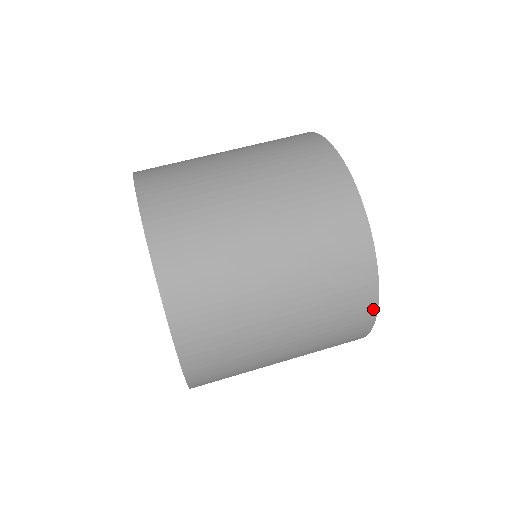
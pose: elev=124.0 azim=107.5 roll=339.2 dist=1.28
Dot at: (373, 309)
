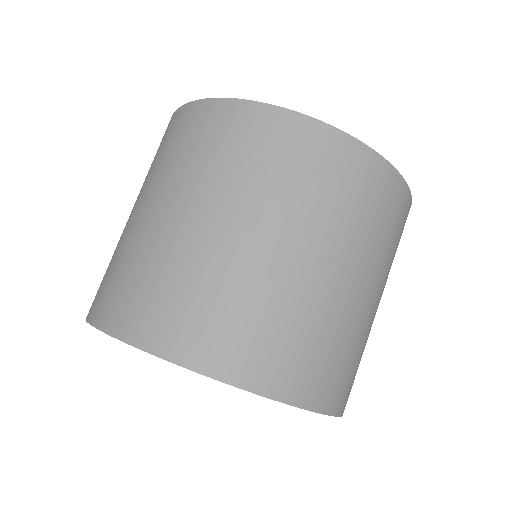
Dot at: (407, 194)
